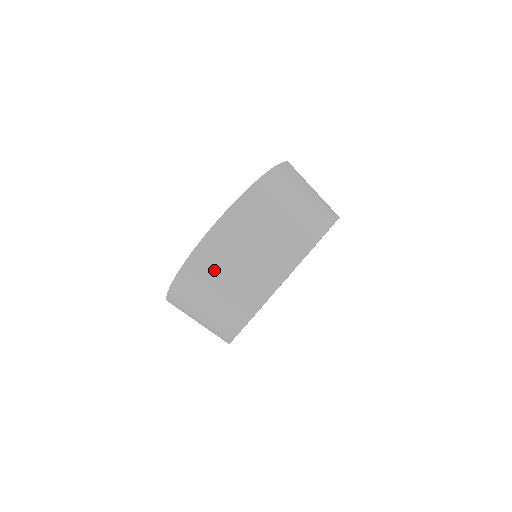
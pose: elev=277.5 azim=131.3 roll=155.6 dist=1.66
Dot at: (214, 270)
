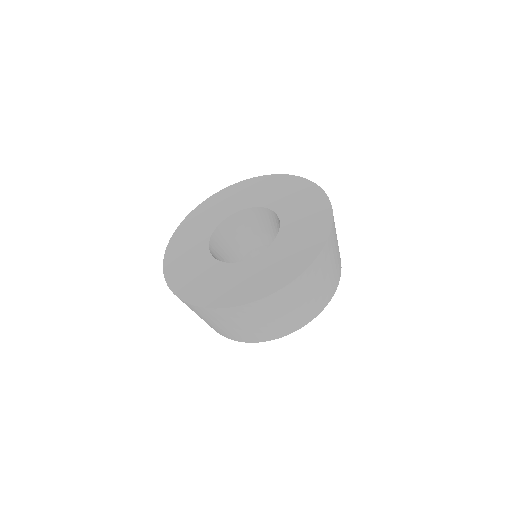
Dot at: (191, 309)
